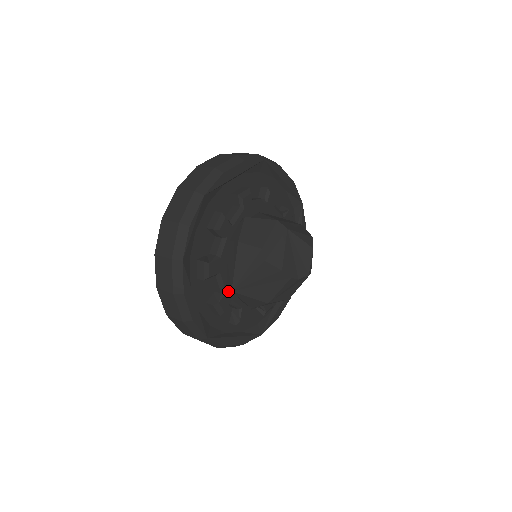
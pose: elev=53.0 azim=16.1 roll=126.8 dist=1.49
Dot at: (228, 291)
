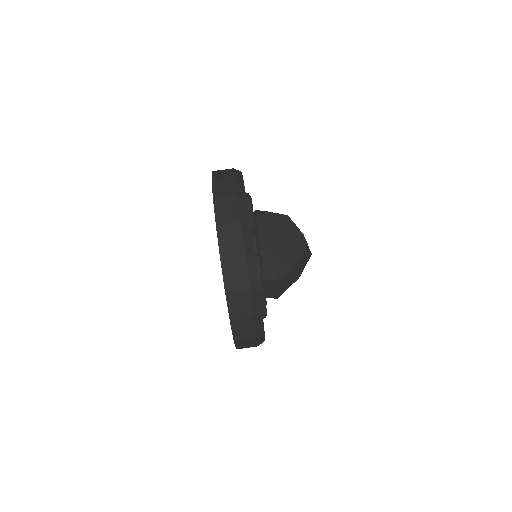
Dot at: occluded
